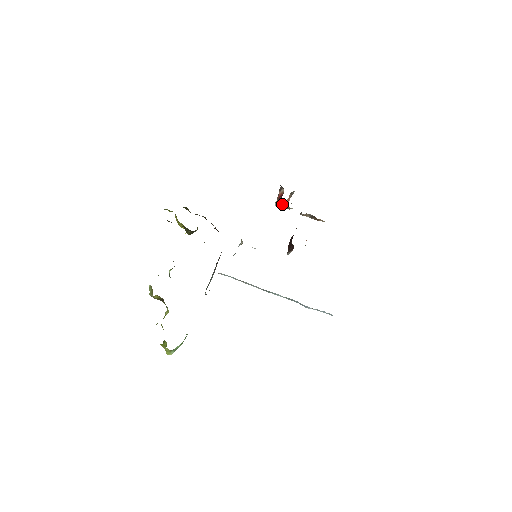
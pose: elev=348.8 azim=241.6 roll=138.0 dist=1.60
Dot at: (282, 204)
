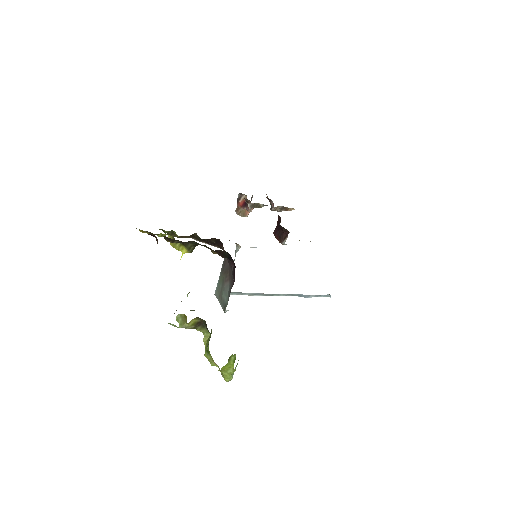
Dot at: (255, 204)
